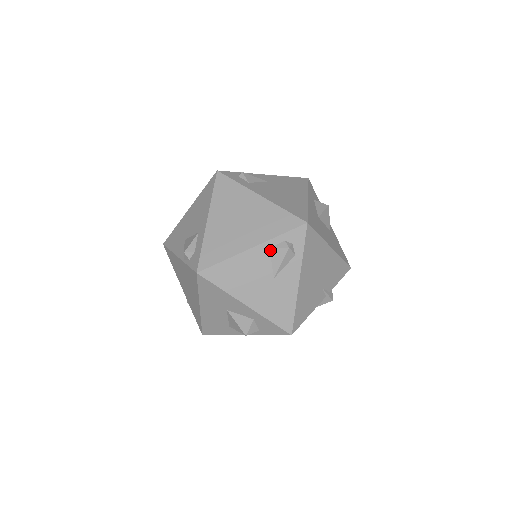
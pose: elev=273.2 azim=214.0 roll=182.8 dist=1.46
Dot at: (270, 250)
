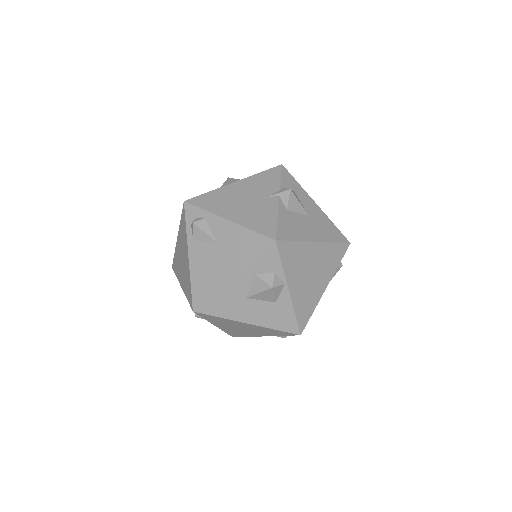
Dot at: (194, 240)
